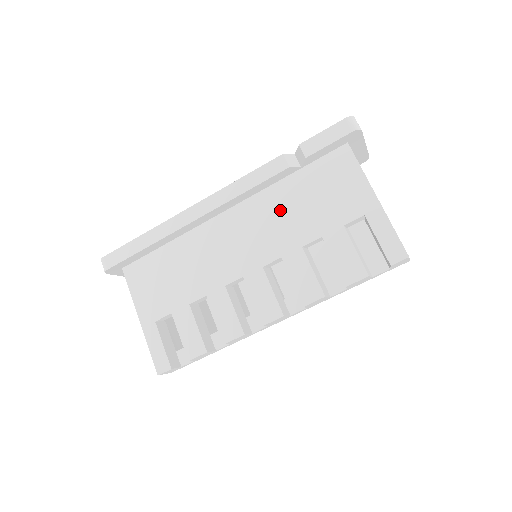
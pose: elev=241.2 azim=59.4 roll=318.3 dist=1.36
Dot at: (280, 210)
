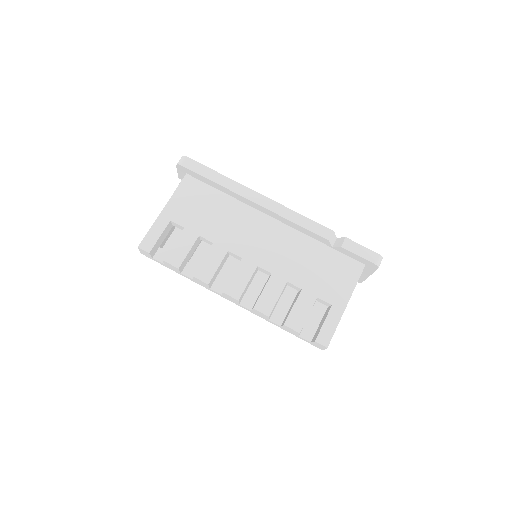
Dot at: (299, 252)
